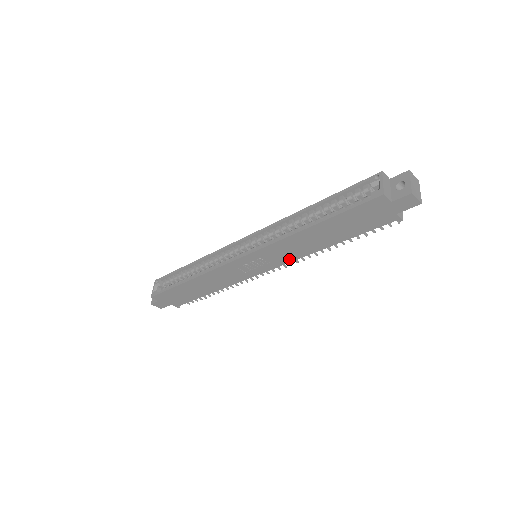
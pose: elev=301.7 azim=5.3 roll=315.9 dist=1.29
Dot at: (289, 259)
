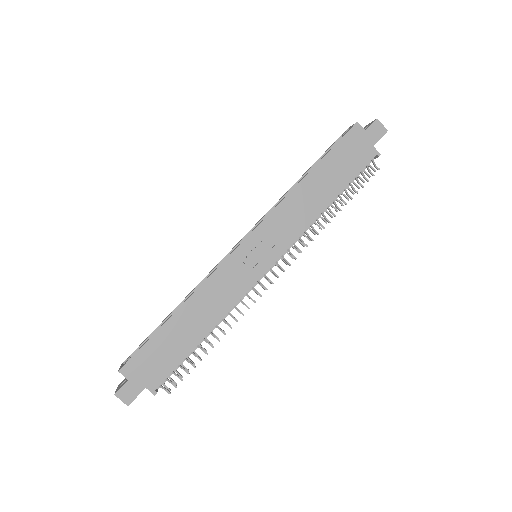
Dot at: (293, 236)
